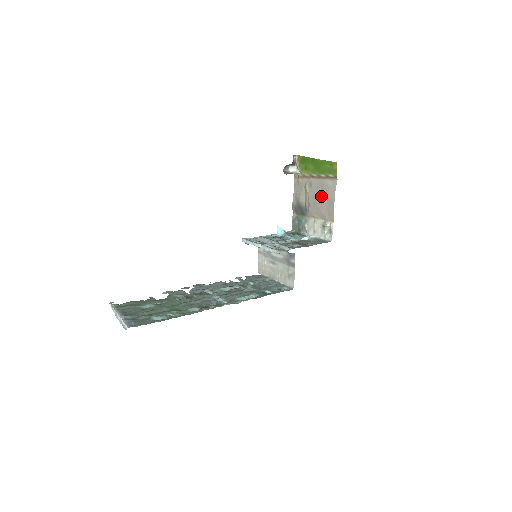
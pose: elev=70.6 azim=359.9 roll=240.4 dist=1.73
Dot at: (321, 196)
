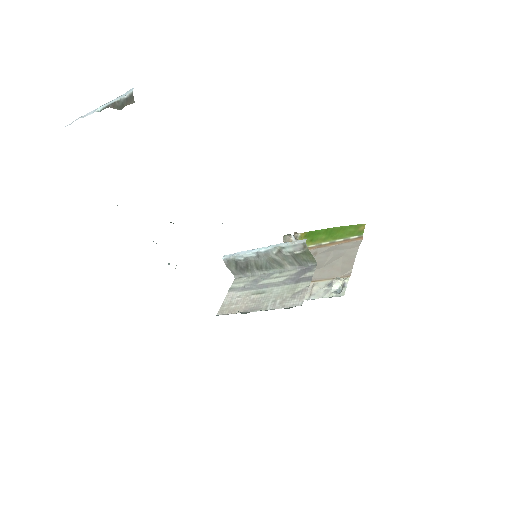
Dot at: (333, 258)
